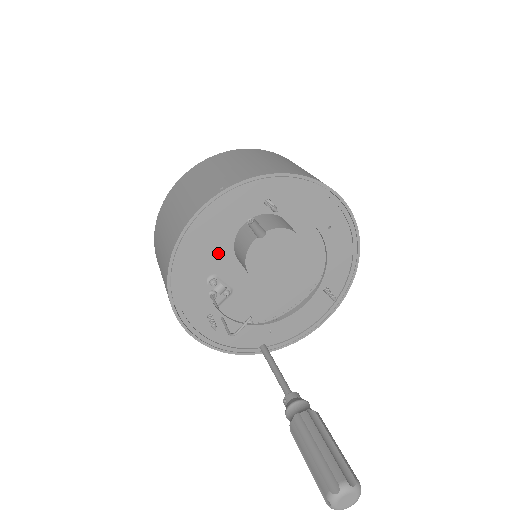
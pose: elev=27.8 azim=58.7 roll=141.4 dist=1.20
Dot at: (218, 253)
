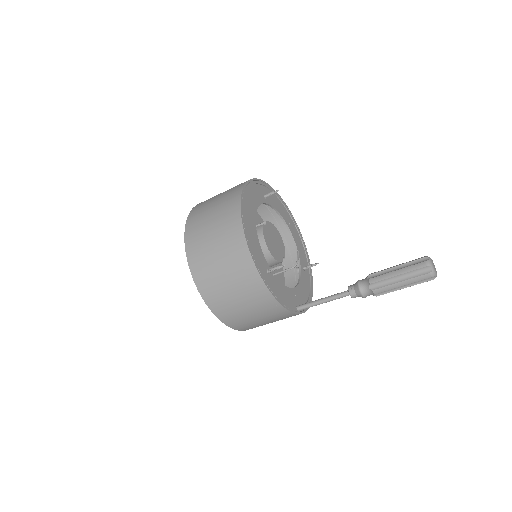
Dot at: occluded
